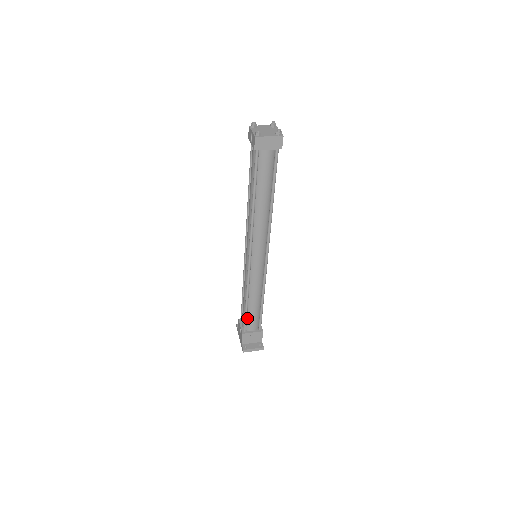
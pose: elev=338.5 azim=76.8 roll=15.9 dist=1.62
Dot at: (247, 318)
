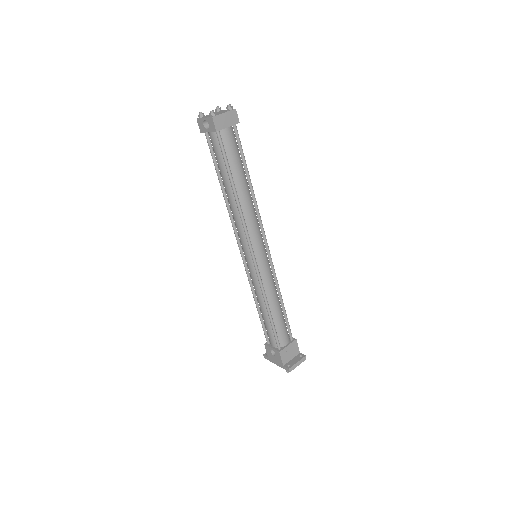
Dot at: (276, 332)
